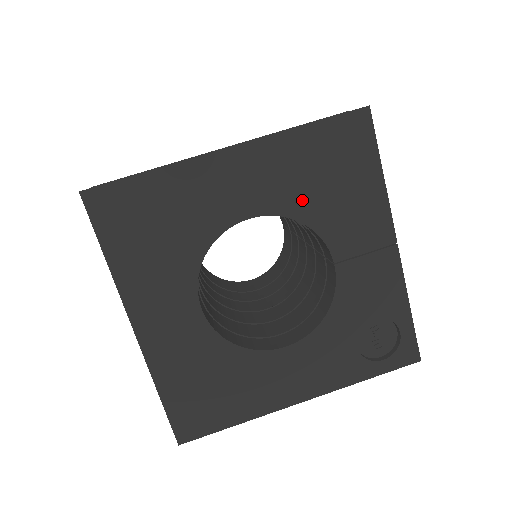
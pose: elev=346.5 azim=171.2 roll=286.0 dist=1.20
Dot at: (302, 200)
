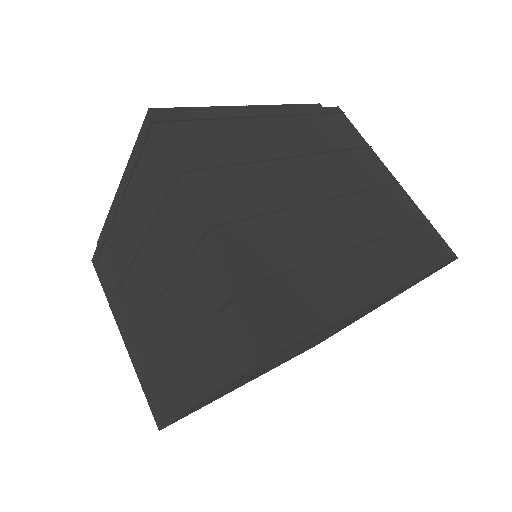
Dot at: (283, 355)
